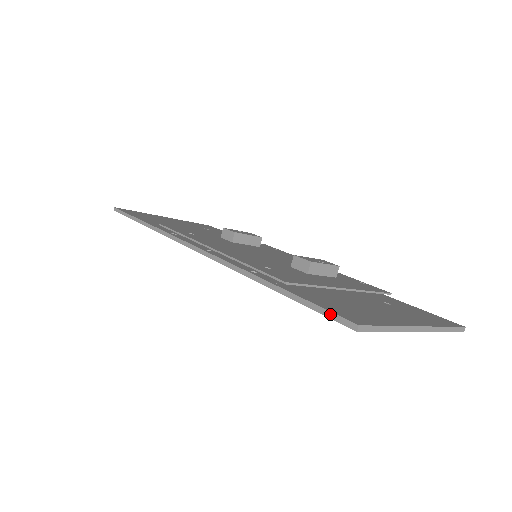
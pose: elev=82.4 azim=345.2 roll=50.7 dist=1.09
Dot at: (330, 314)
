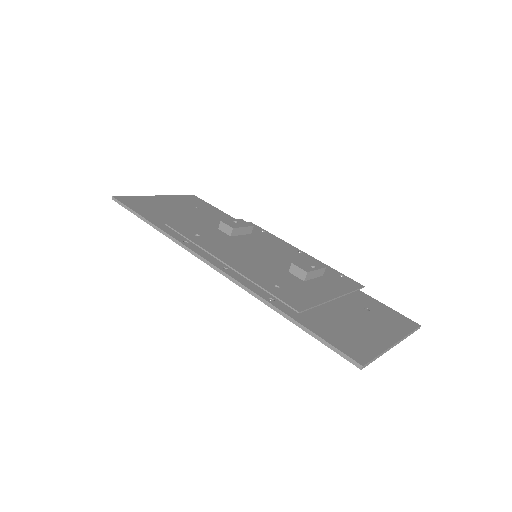
Dot at: (341, 353)
